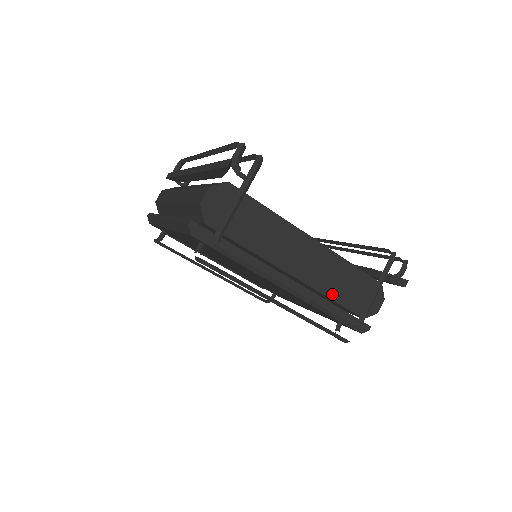
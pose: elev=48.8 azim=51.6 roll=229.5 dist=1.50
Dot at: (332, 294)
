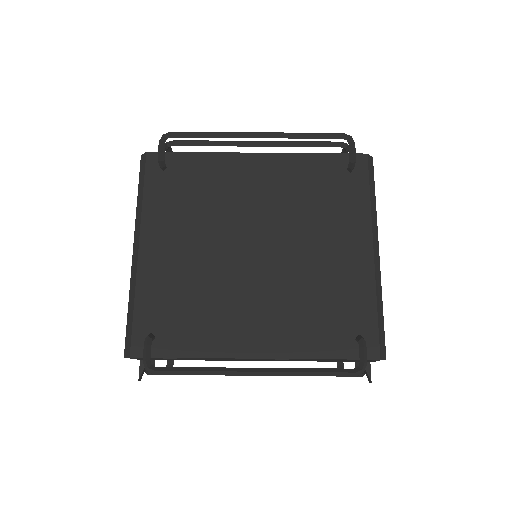
Dot at: occluded
